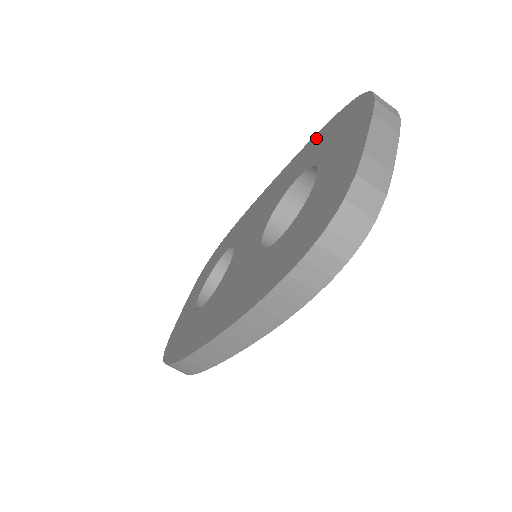
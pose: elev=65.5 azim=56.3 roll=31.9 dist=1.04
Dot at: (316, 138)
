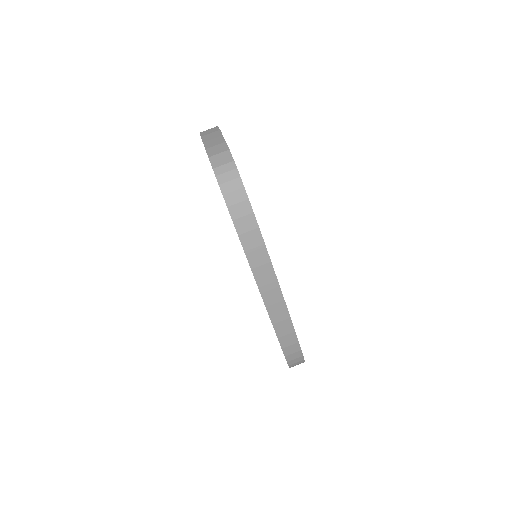
Dot at: occluded
